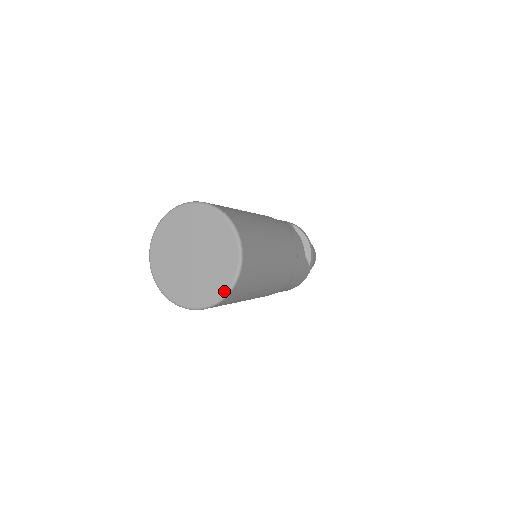
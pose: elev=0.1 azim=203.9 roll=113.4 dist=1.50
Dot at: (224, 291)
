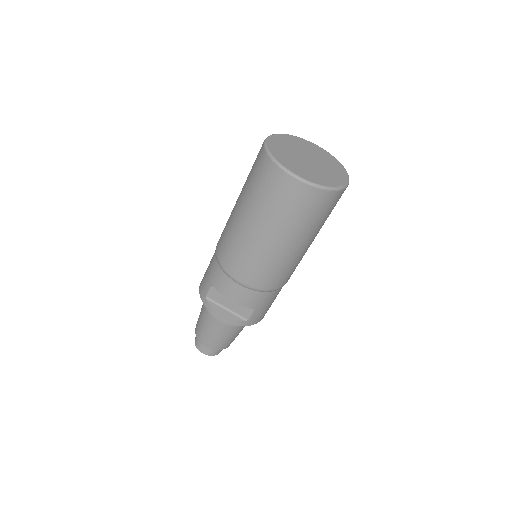
Dot at: (346, 172)
